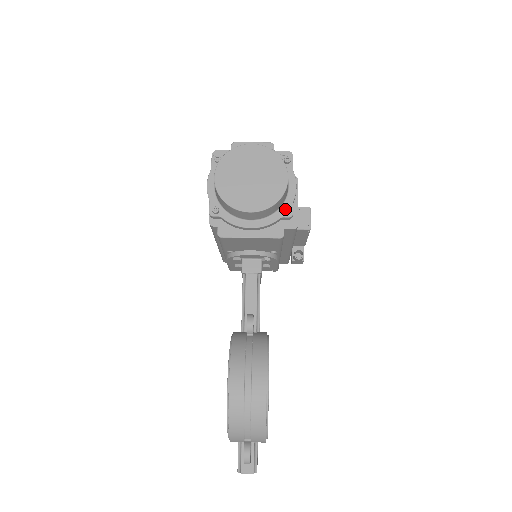
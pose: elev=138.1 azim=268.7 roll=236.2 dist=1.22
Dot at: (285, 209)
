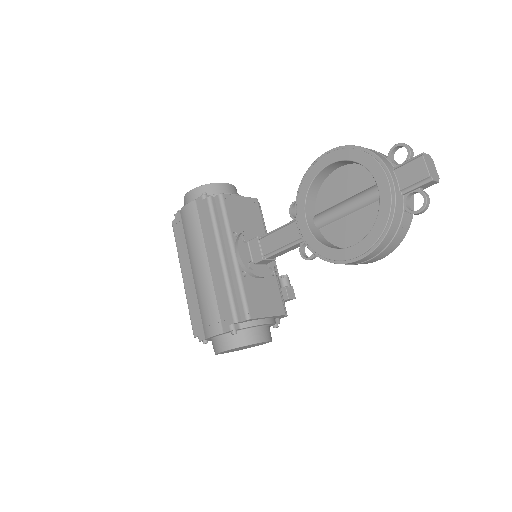
Dot at: occluded
